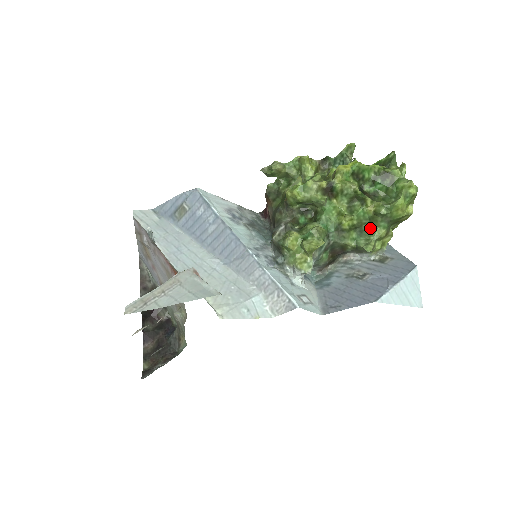
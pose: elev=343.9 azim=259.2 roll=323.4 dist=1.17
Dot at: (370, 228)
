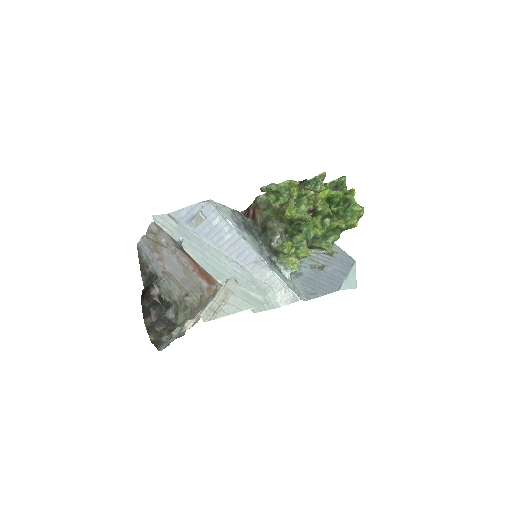
Dot at: (330, 235)
